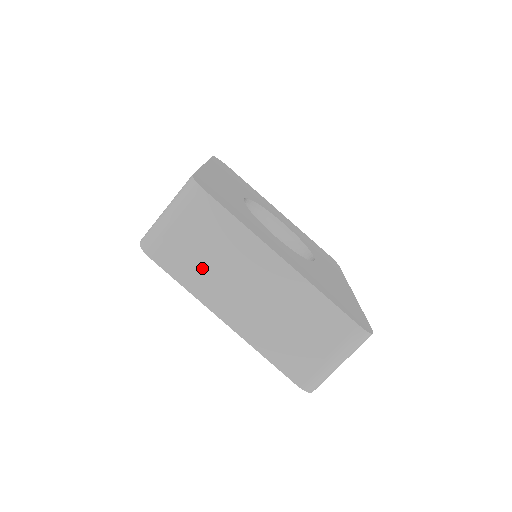
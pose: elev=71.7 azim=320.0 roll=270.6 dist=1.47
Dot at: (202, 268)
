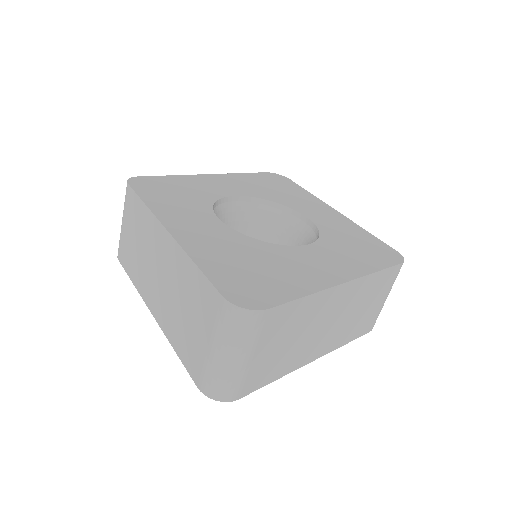
Dot at: (136, 260)
